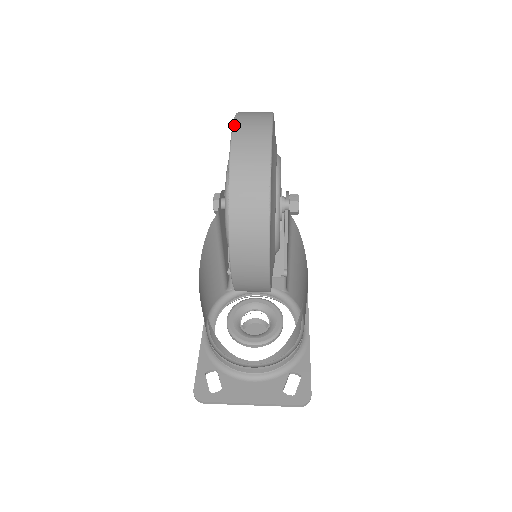
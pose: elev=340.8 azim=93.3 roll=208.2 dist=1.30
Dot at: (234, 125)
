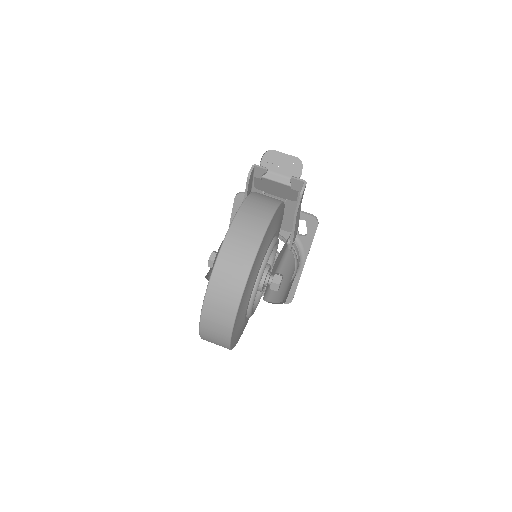
Dot at: (202, 315)
